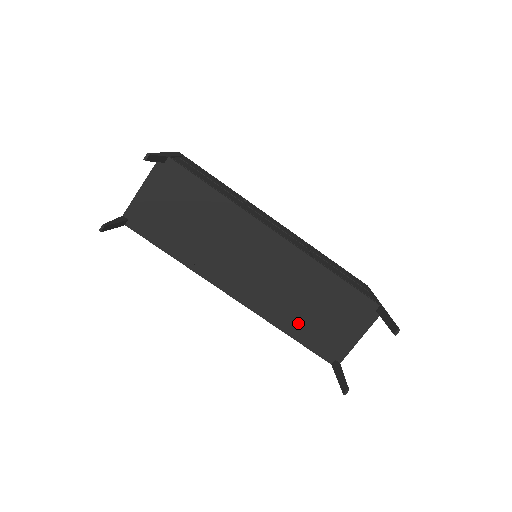
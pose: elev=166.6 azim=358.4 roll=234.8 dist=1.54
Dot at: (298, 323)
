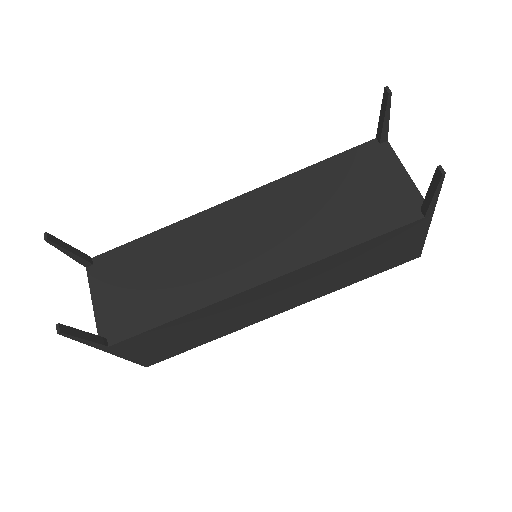
Dot at: (344, 228)
